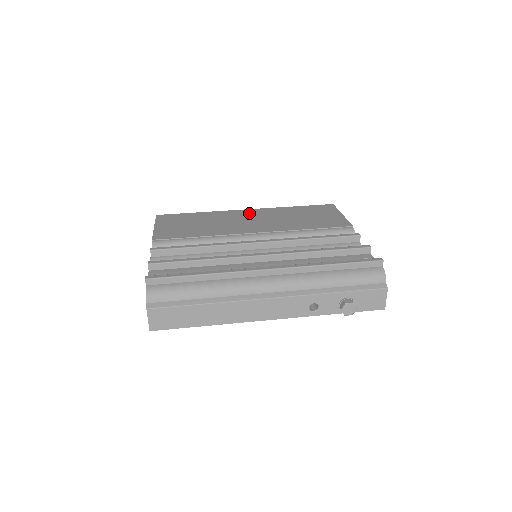
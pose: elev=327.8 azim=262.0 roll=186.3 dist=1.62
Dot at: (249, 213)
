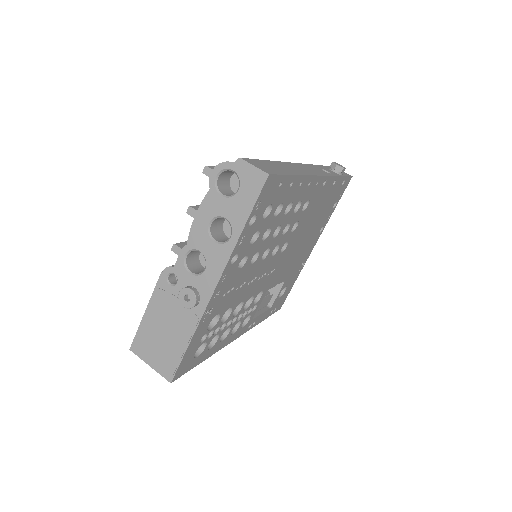
Dot at: occluded
